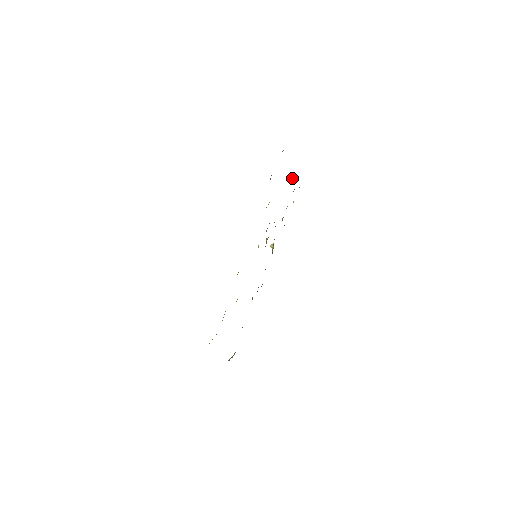
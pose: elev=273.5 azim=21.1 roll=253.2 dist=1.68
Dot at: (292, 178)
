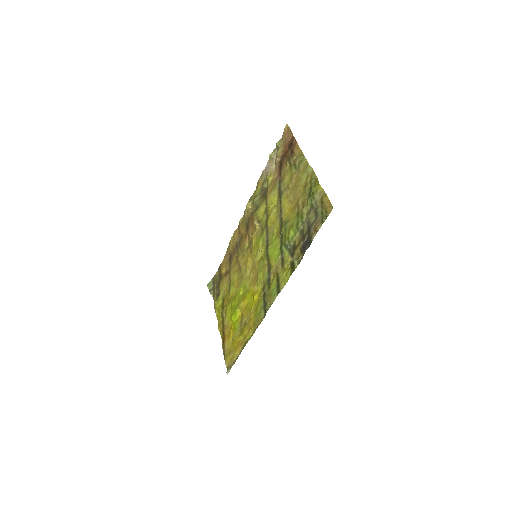
Dot at: (288, 168)
